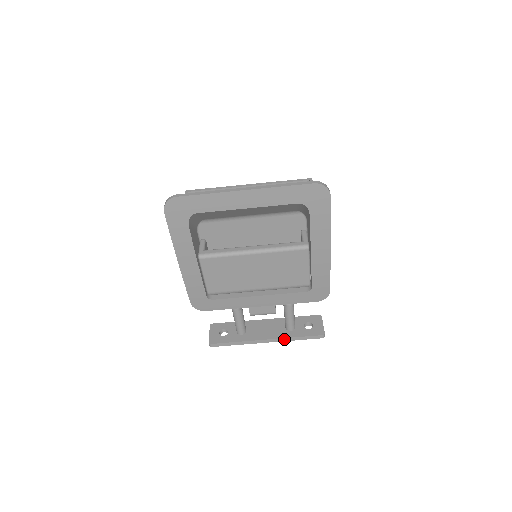
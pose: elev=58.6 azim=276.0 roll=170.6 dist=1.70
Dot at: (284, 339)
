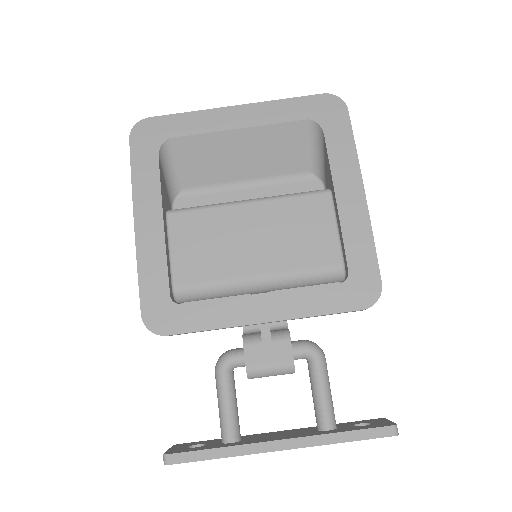
Dot at: (316, 439)
